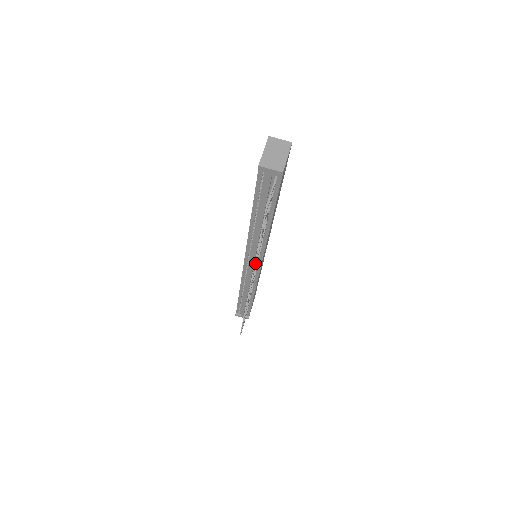
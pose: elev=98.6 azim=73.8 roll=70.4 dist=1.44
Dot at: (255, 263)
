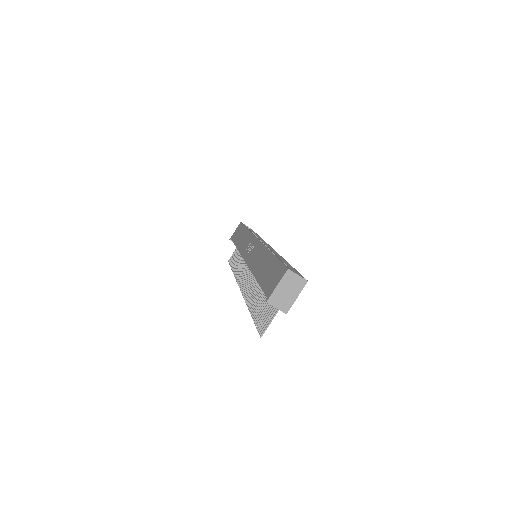
Dot at: (247, 303)
